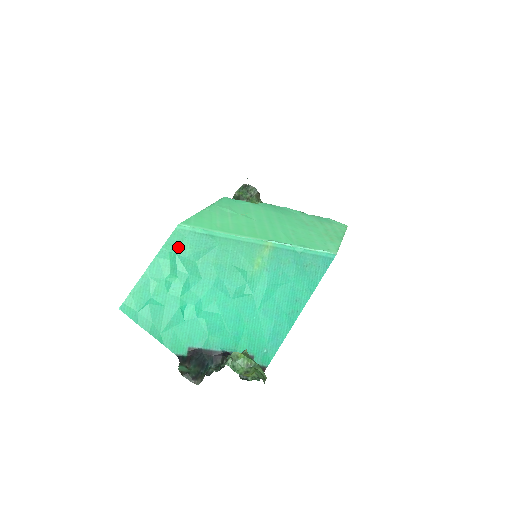
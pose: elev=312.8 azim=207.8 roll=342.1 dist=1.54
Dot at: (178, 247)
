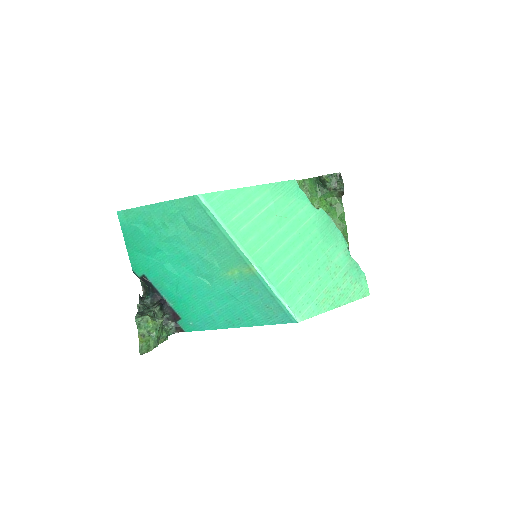
Dot at: (185, 210)
